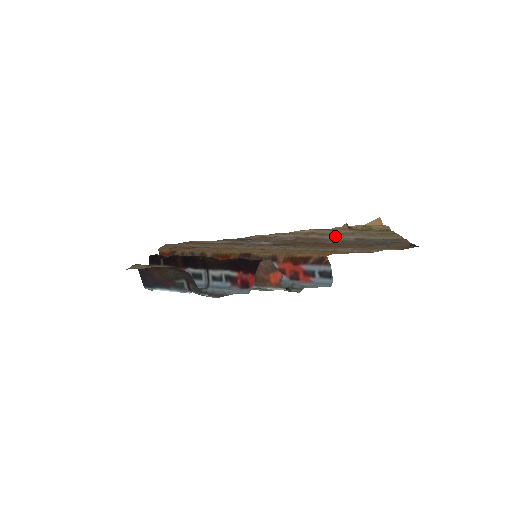
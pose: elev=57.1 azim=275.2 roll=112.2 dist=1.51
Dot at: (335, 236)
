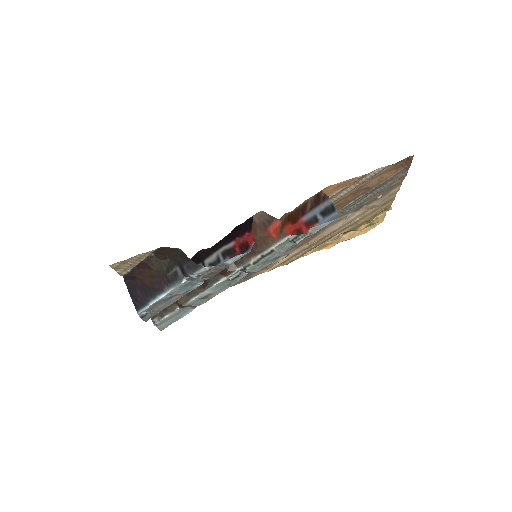
Dot at: (335, 229)
